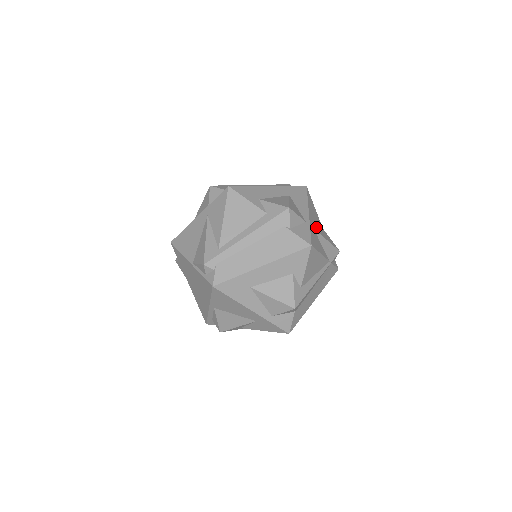
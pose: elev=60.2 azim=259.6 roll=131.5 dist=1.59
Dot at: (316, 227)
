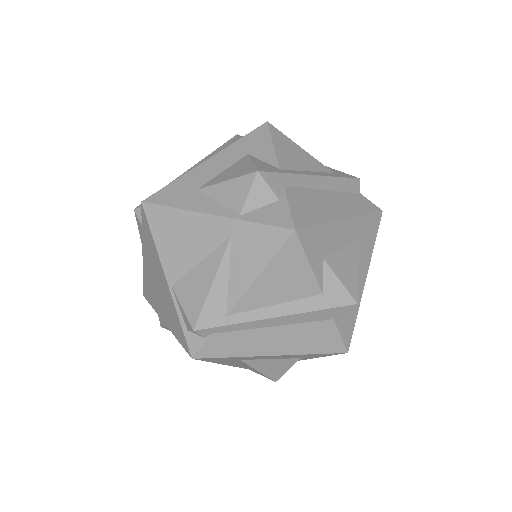
Dot at: occluded
